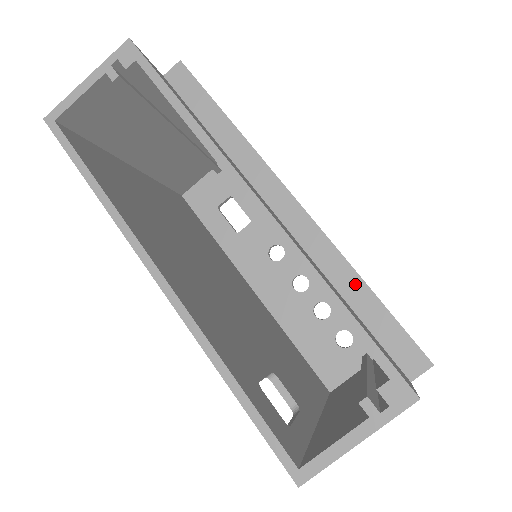
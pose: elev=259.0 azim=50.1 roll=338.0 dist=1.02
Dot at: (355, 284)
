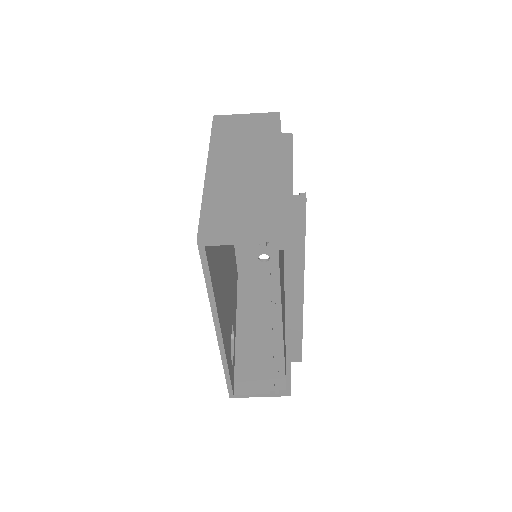
Dot at: (298, 333)
